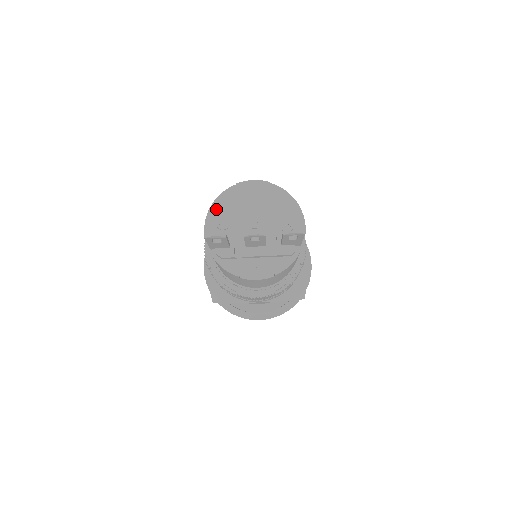
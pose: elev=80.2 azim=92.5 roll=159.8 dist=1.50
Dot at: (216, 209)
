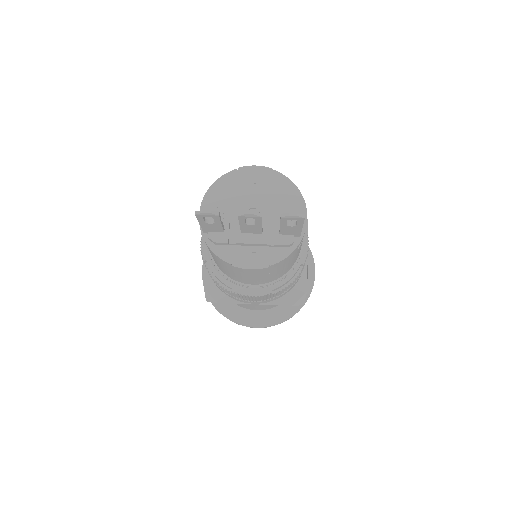
Dot at: (214, 192)
